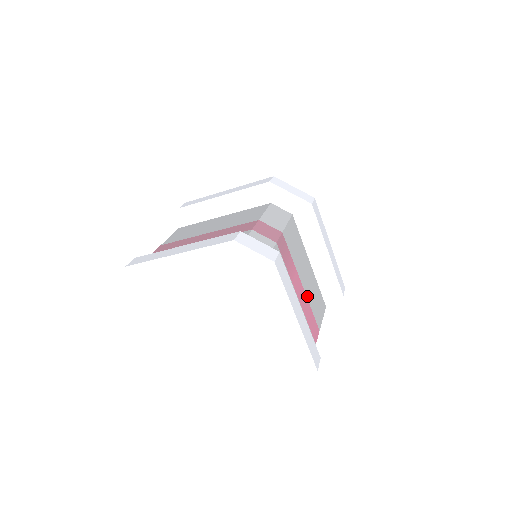
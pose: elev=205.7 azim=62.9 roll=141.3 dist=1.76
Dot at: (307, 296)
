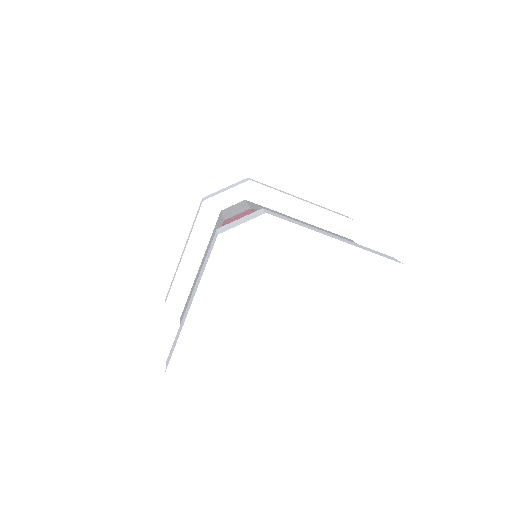
Dot at: occluded
